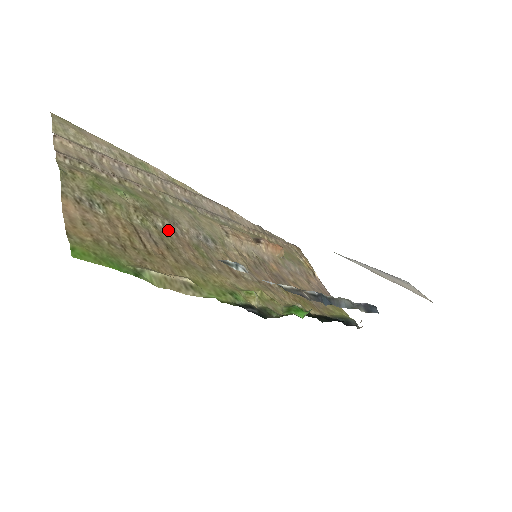
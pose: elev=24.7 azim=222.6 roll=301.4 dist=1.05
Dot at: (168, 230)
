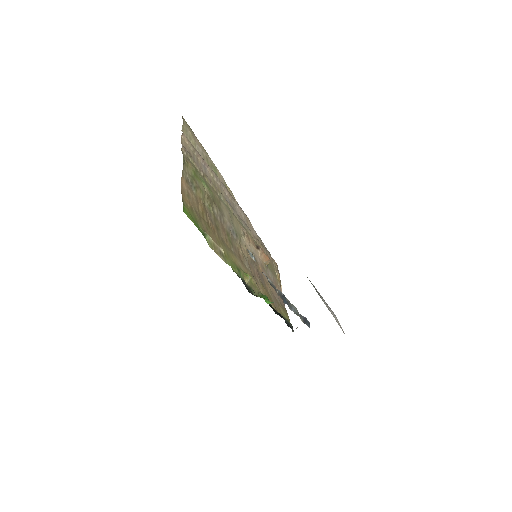
Dot at: (218, 217)
